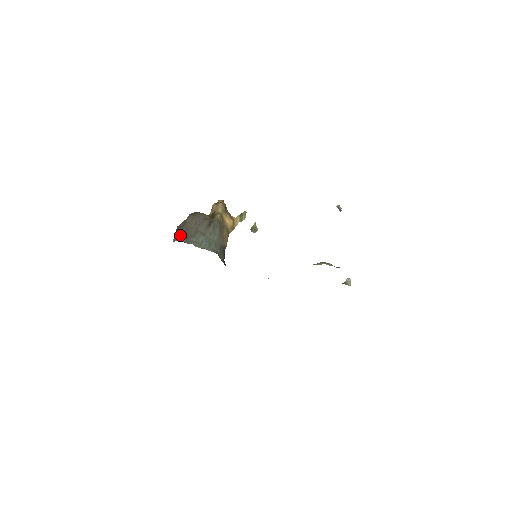
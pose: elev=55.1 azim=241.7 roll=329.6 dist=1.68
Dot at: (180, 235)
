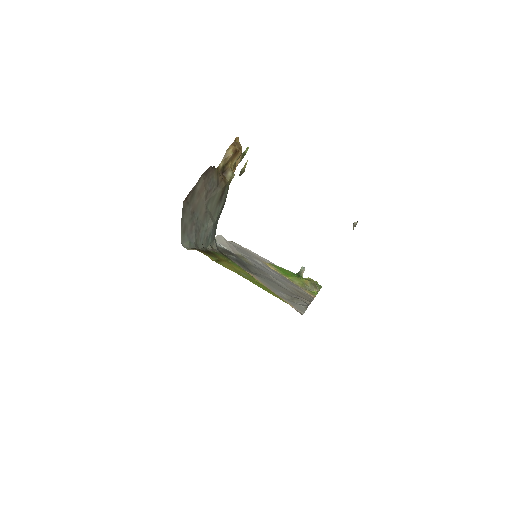
Dot at: (188, 224)
